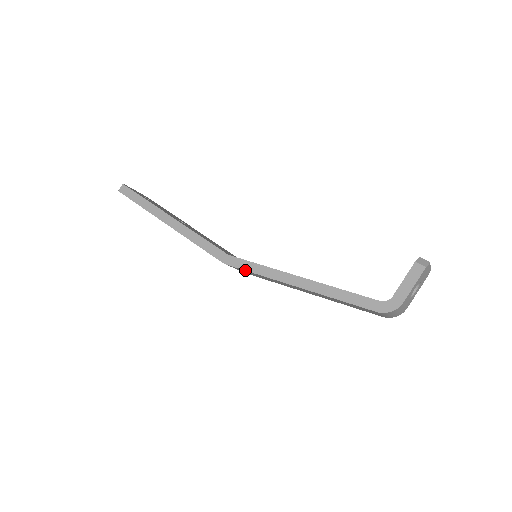
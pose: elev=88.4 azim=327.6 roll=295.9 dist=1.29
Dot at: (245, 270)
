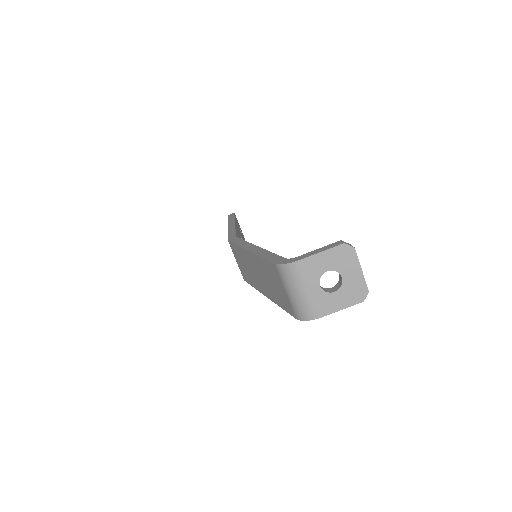
Dot at: (233, 242)
